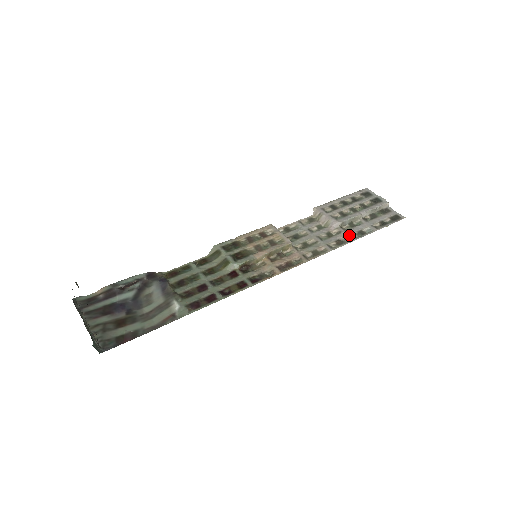
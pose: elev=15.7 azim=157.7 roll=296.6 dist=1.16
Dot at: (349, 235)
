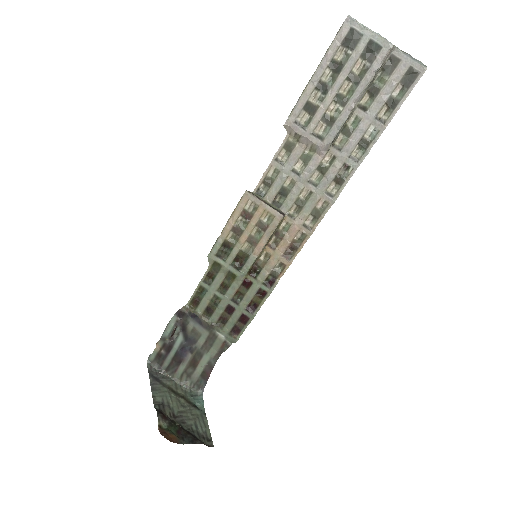
Dot at: (348, 159)
